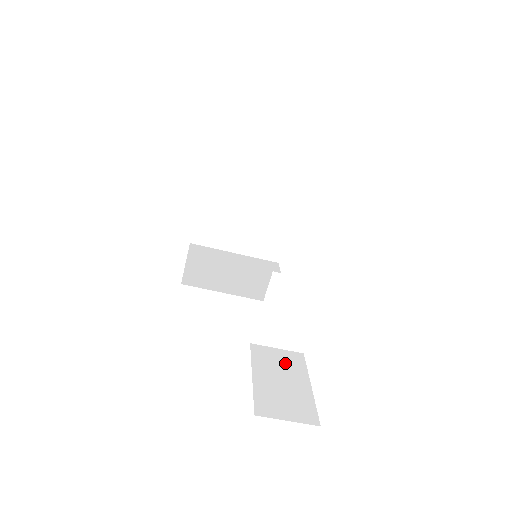
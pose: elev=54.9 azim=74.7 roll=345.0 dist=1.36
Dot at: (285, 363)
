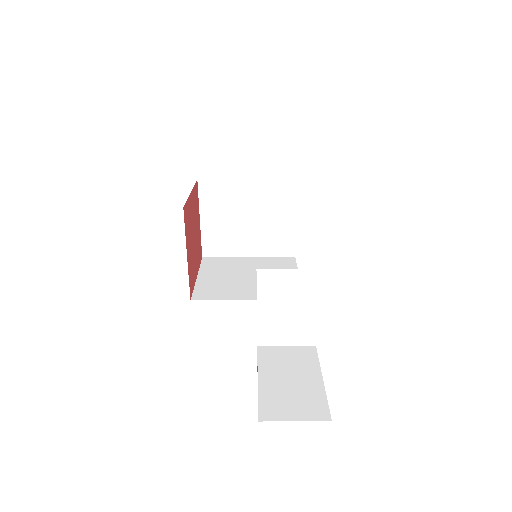
Dot at: (294, 360)
